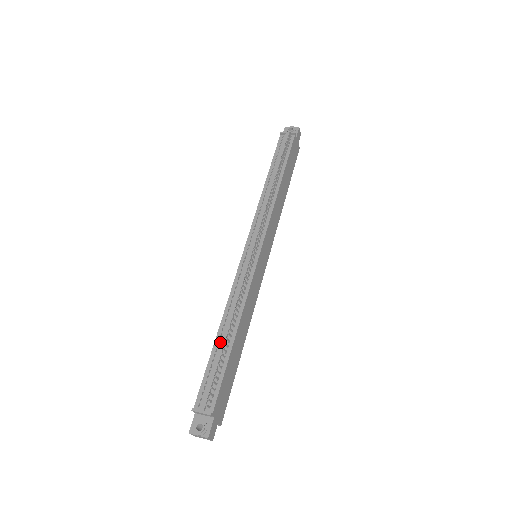
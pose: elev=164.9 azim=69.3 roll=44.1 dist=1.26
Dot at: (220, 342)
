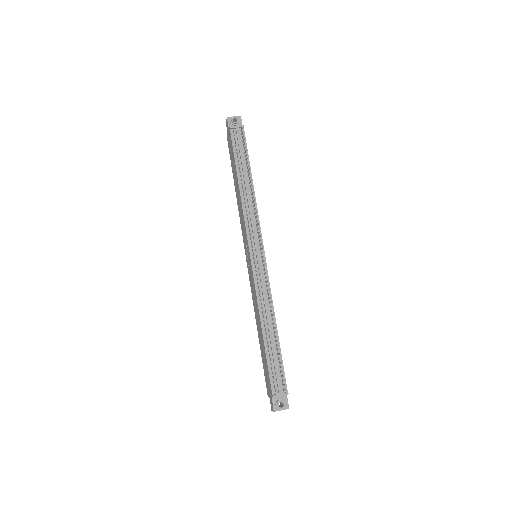
Dot at: (268, 340)
